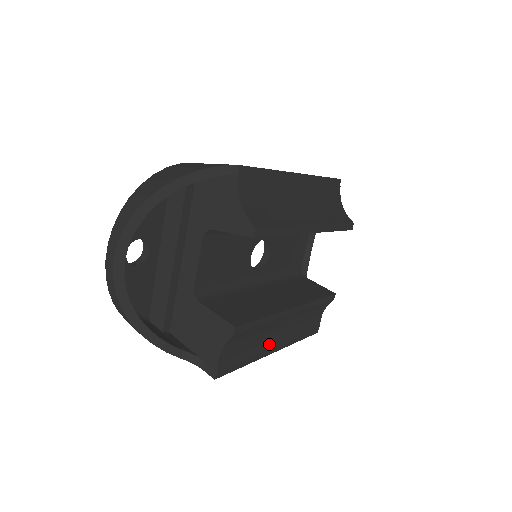
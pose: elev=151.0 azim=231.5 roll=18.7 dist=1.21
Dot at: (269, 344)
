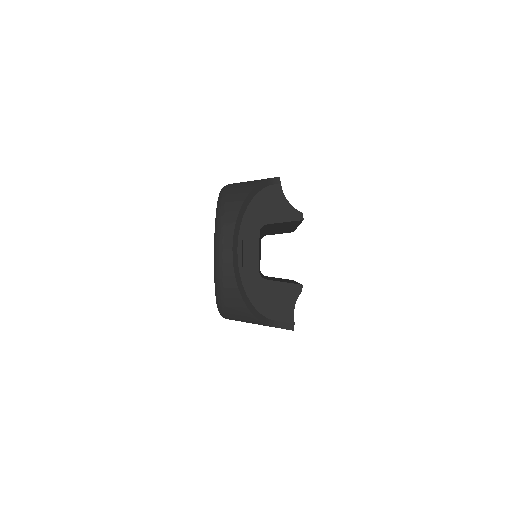
Dot at: occluded
